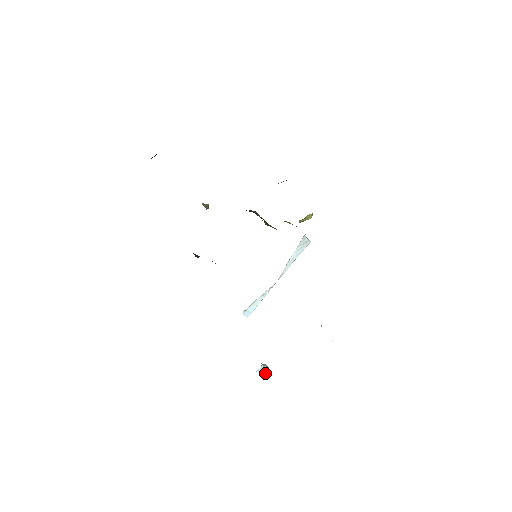
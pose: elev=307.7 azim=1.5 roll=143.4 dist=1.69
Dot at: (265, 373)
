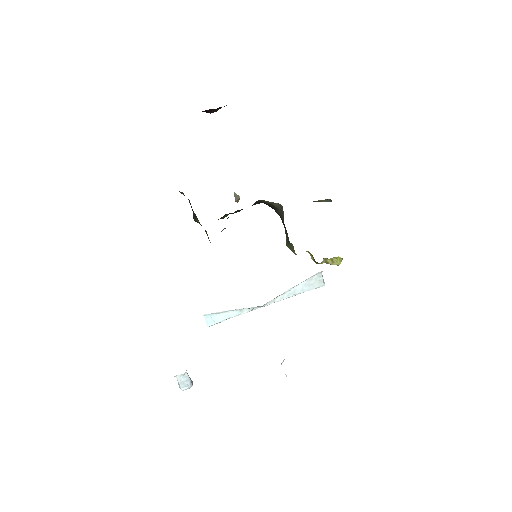
Dot at: (184, 389)
